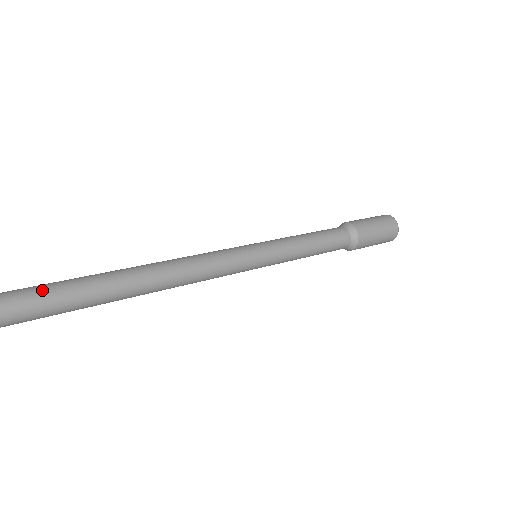
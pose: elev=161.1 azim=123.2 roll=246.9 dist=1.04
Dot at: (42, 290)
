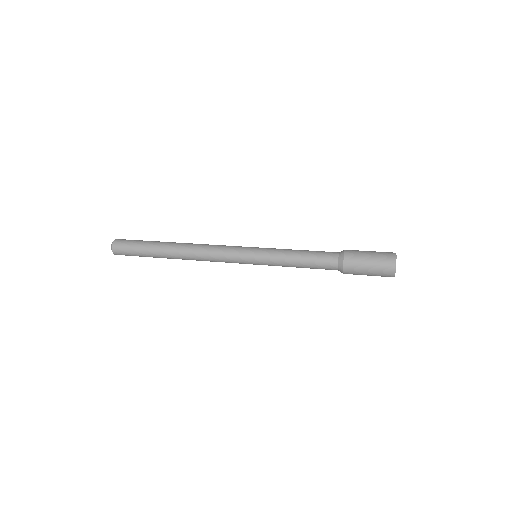
Dot at: (130, 245)
